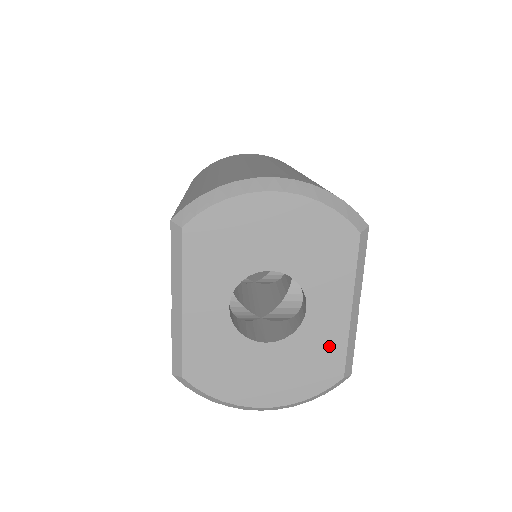
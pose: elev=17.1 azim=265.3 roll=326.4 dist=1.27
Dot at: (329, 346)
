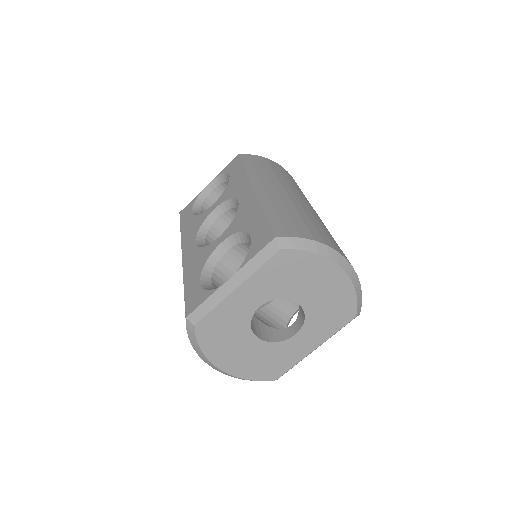
Dot at: (286, 360)
